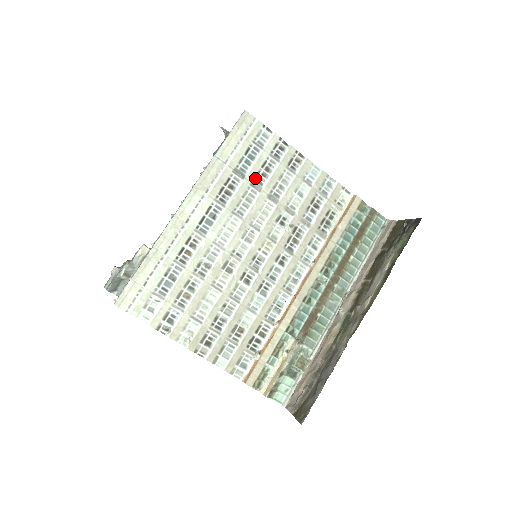
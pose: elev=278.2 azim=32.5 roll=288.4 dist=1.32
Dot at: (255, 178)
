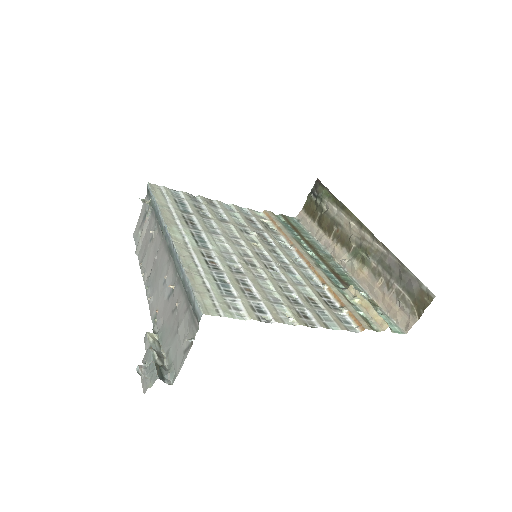
Dot at: (199, 213)
